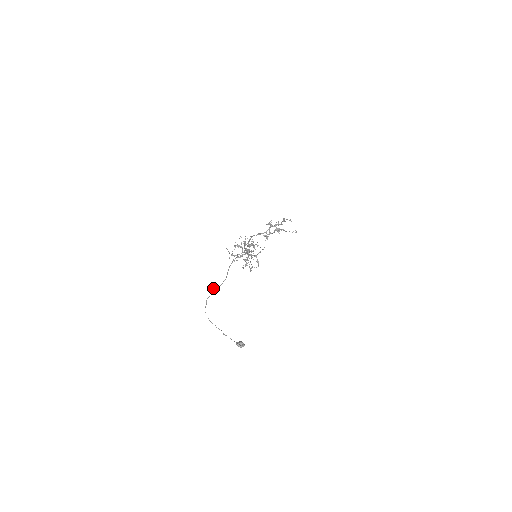
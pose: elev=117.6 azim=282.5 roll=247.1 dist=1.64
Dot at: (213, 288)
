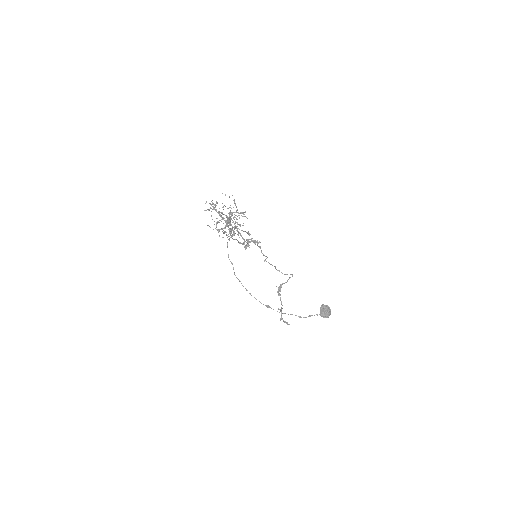
Dot at: occluded
